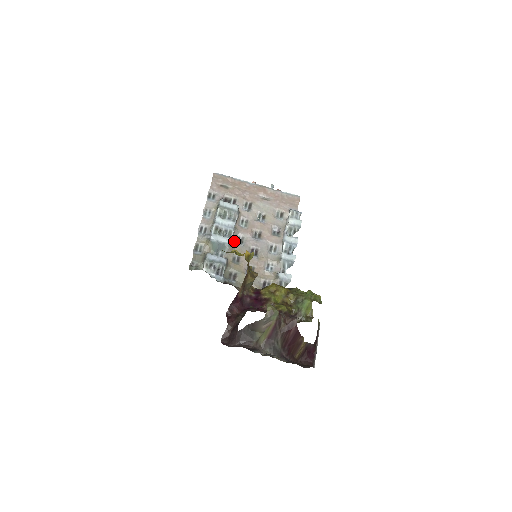
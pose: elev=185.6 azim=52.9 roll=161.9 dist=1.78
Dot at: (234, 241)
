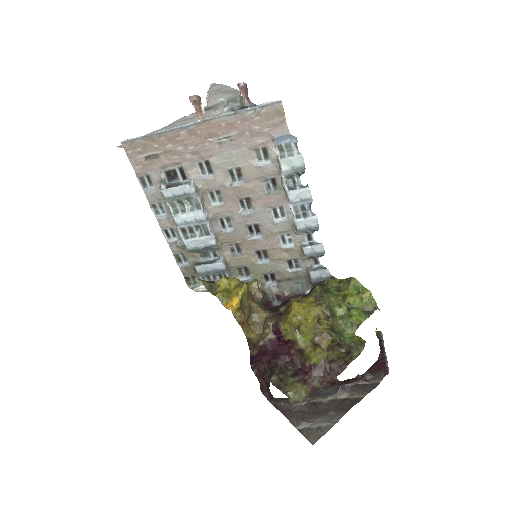
Dot at: (218, 230)
